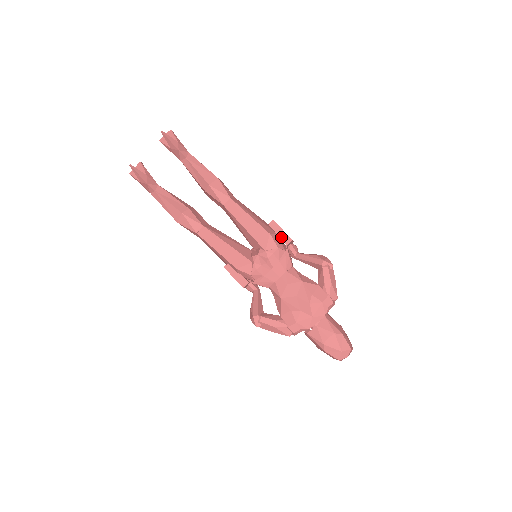
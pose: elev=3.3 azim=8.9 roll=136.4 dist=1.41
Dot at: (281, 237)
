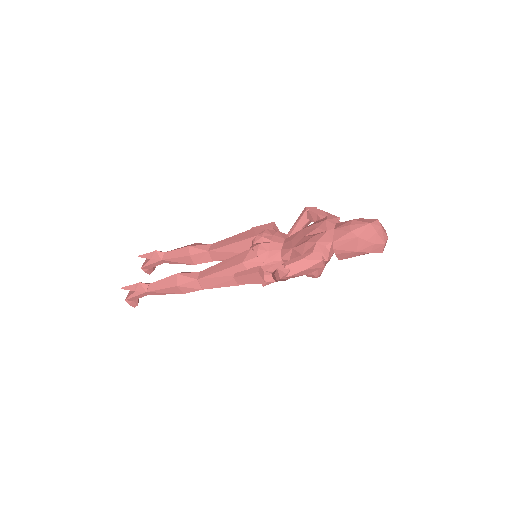
Dot at: (265, 228)
